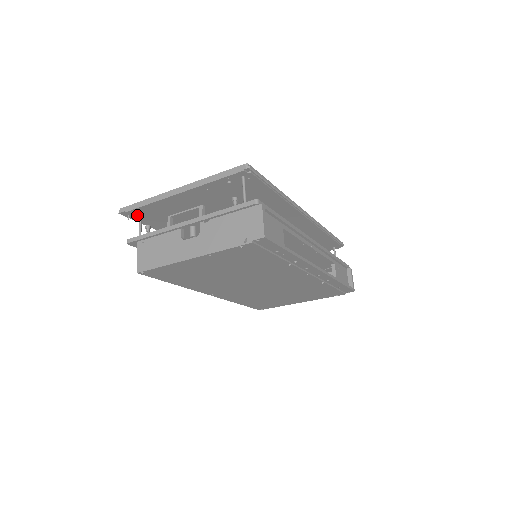
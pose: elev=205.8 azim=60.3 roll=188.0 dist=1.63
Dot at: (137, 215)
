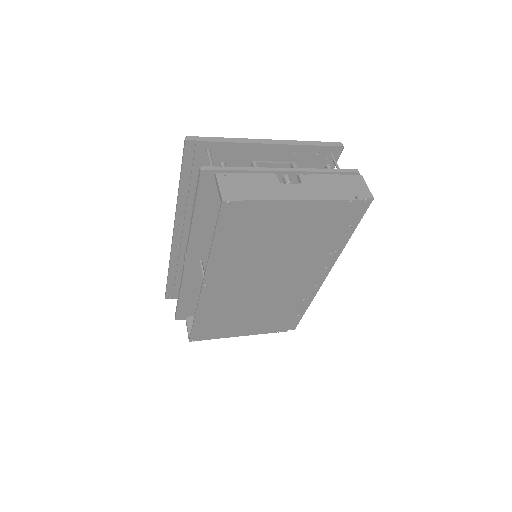
Dot at: (199, 152)
